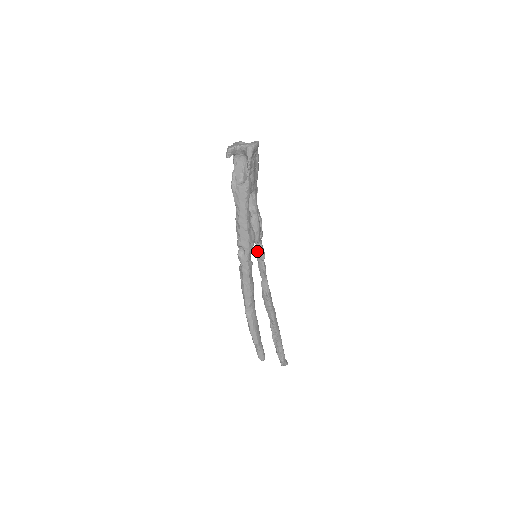
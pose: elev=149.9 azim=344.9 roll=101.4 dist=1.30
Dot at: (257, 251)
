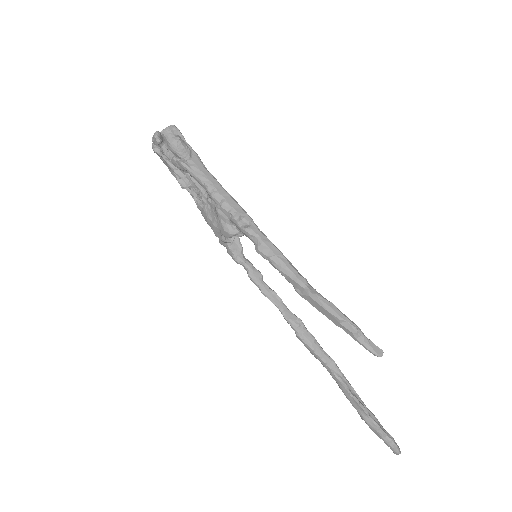
Dot at: (249, 271)
